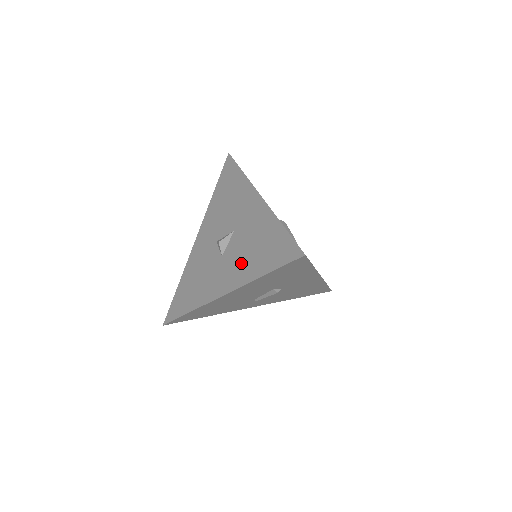
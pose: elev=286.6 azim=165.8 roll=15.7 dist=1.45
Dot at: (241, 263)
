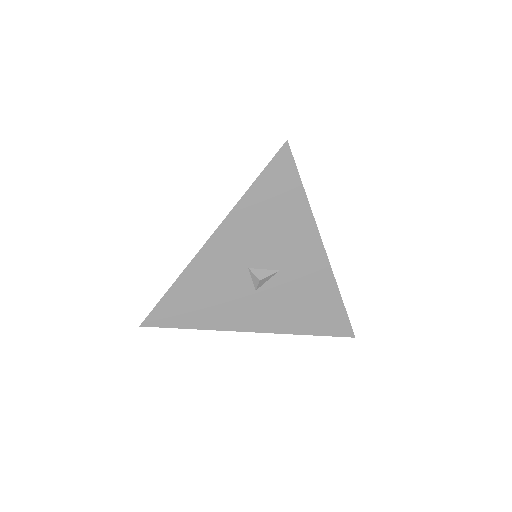
Dot at: (284, 312)
